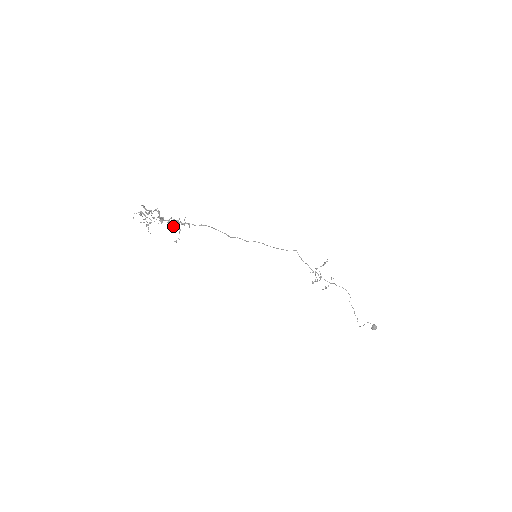
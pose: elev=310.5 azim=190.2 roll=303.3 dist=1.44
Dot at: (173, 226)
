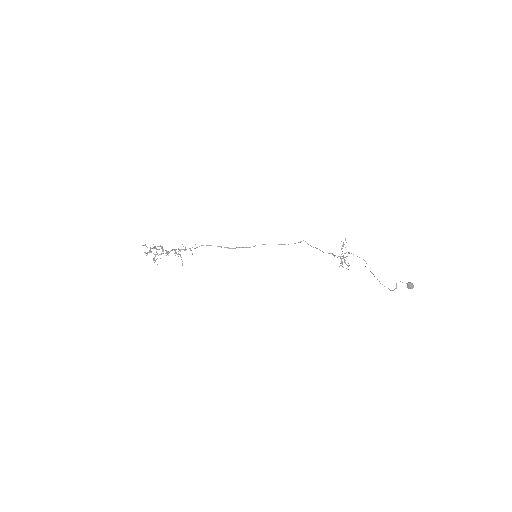
Dot at: occluded
